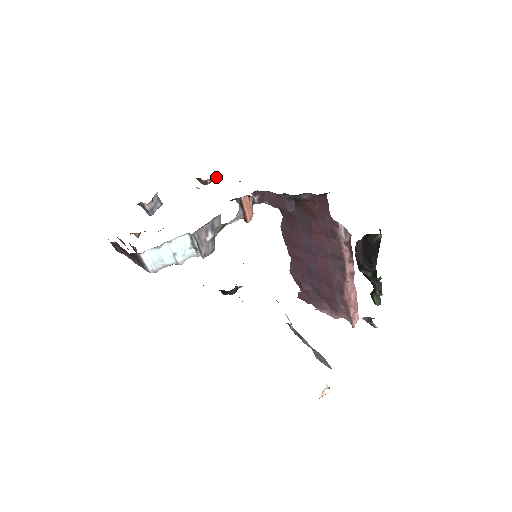
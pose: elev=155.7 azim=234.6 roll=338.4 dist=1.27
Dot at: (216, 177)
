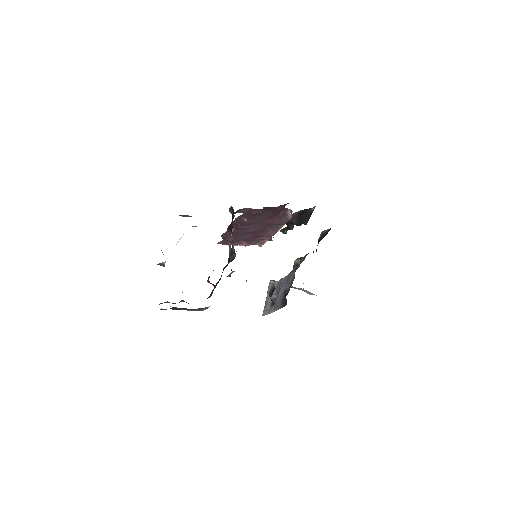
Dot at: occluded
